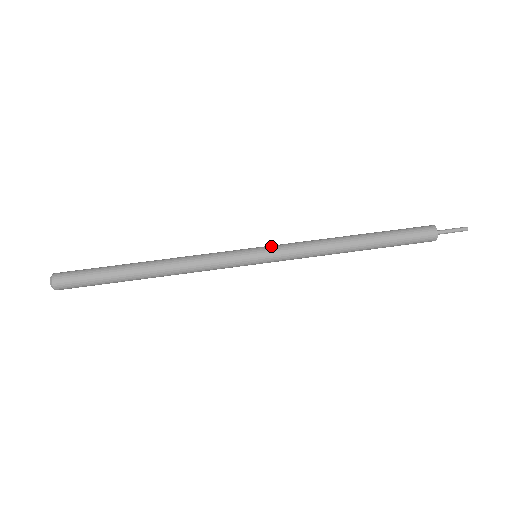
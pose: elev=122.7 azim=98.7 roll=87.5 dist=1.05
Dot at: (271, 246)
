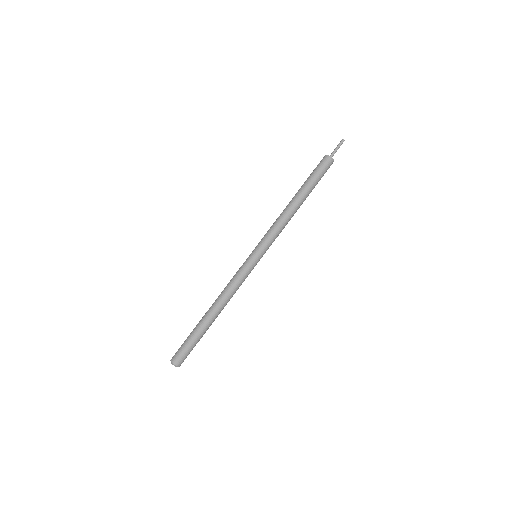
Dot at: (264, 248)
